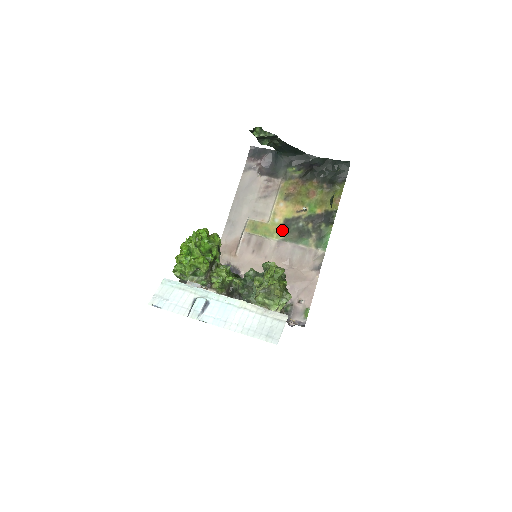
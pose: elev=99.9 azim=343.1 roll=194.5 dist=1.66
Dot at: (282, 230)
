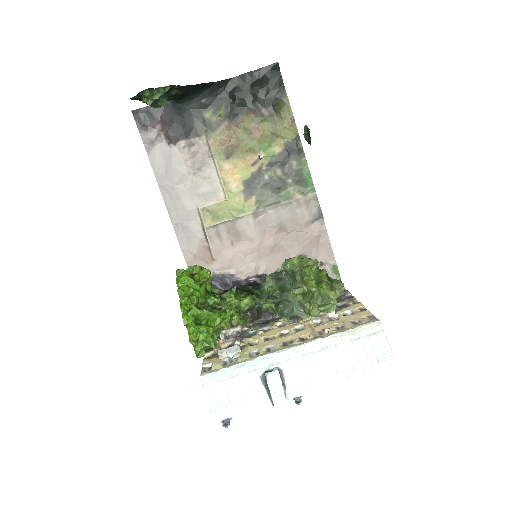
Dot at: (249, 198)
